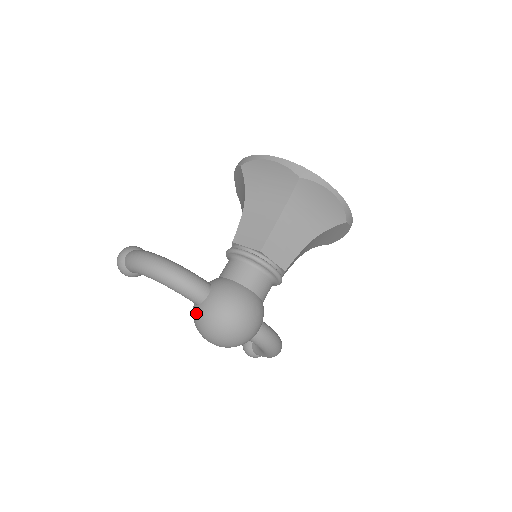
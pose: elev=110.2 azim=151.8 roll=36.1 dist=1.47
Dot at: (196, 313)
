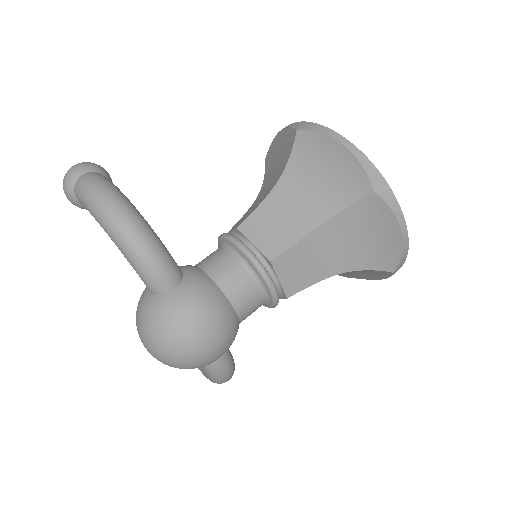
Dot at: (145, 304)
